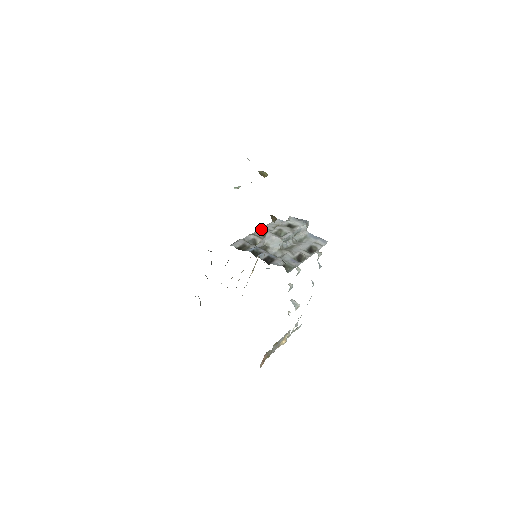
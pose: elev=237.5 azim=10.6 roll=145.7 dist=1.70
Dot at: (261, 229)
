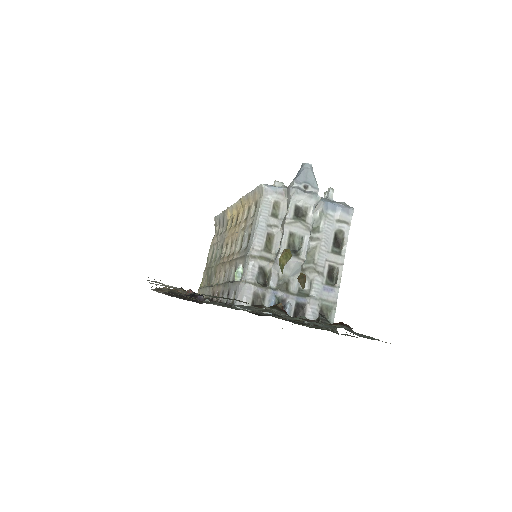
Dot at: (258, 234)
